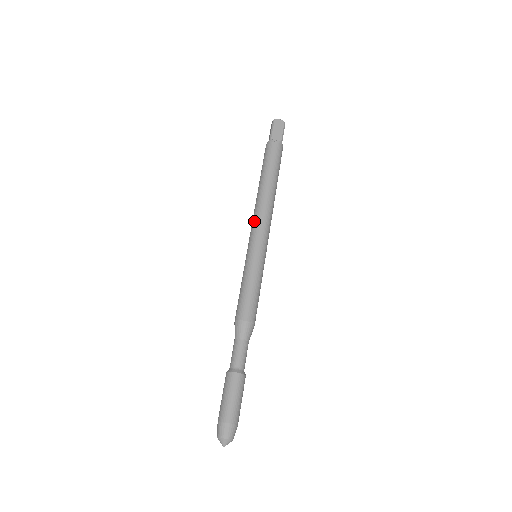
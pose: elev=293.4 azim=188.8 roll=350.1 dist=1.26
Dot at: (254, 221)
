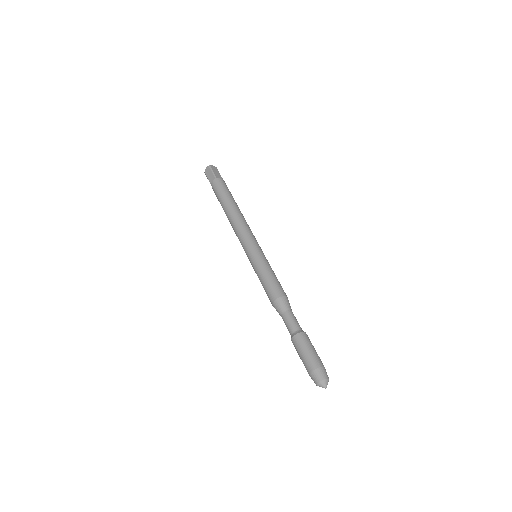
Dot at: (242, 231)
